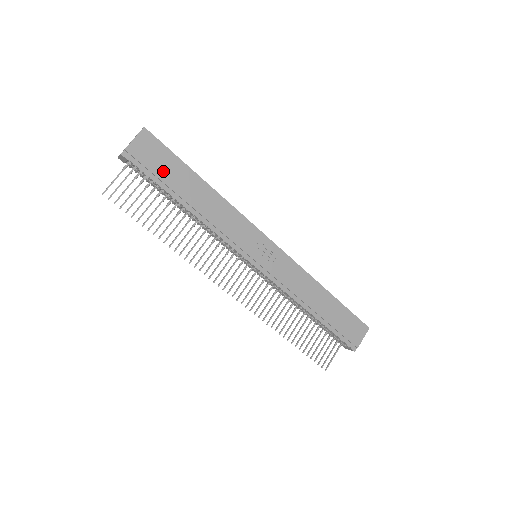
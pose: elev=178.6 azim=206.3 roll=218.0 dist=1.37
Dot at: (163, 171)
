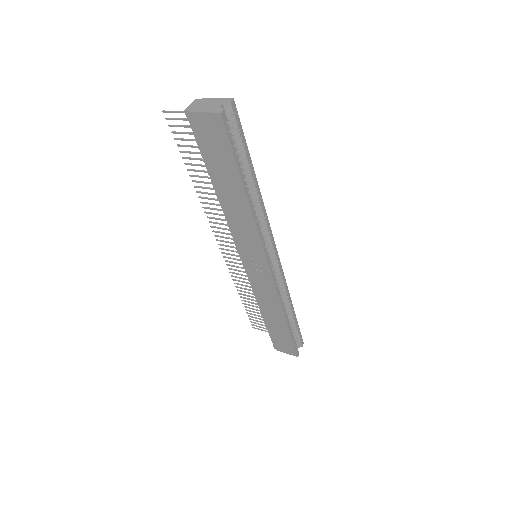
Dot at: (213, 155)
